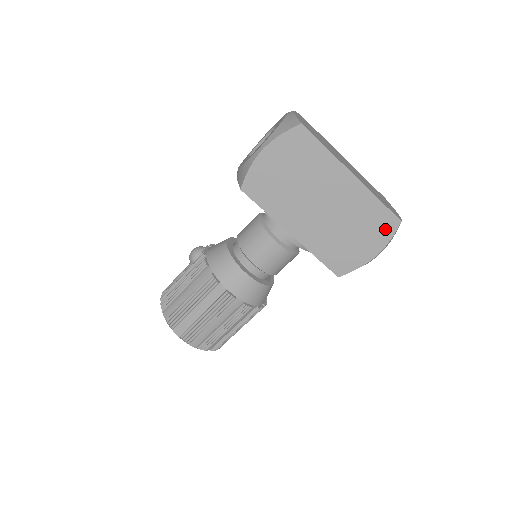
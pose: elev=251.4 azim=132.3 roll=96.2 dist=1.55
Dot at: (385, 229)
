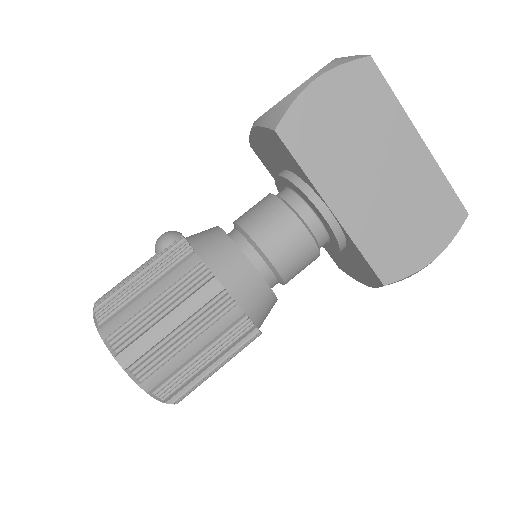
Dot at: (449, 222)
